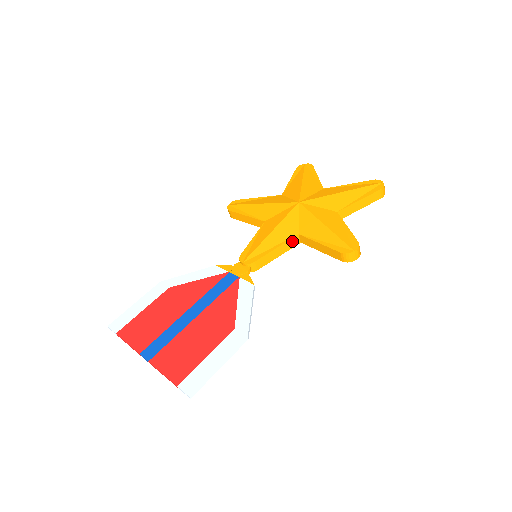
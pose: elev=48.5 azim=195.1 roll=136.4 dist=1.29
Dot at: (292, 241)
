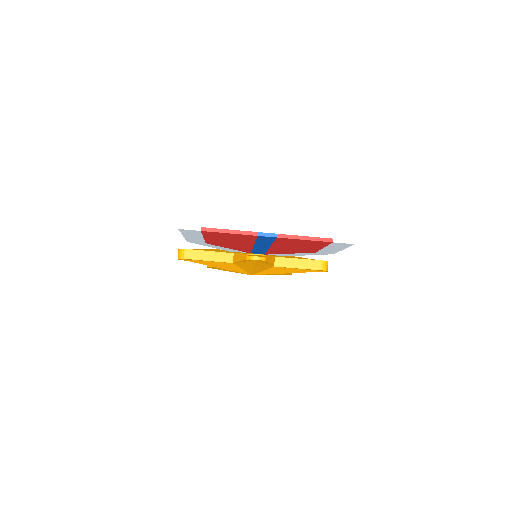
Dot at: (273, 259)
